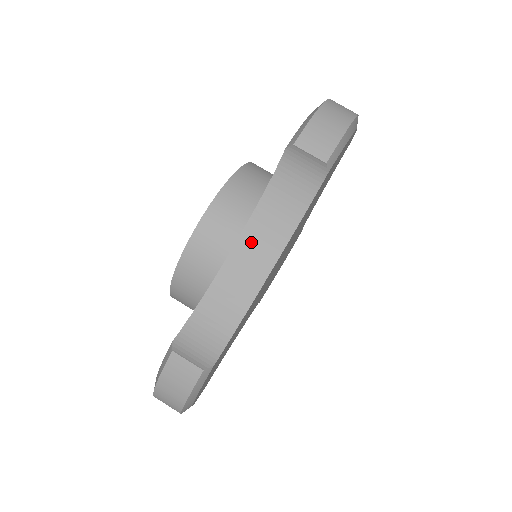
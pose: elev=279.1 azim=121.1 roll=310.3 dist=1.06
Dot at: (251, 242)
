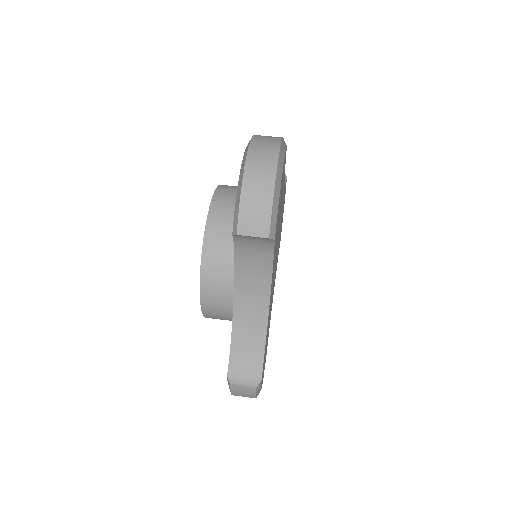
Dot at: (244, 289)
